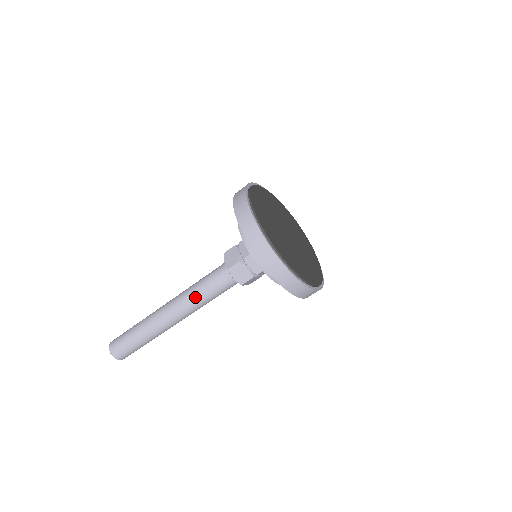
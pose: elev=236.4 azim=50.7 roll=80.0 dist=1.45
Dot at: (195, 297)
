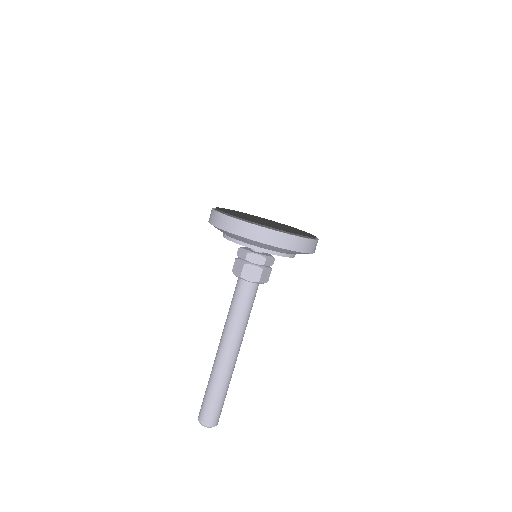
Dot at: (234, 321)
